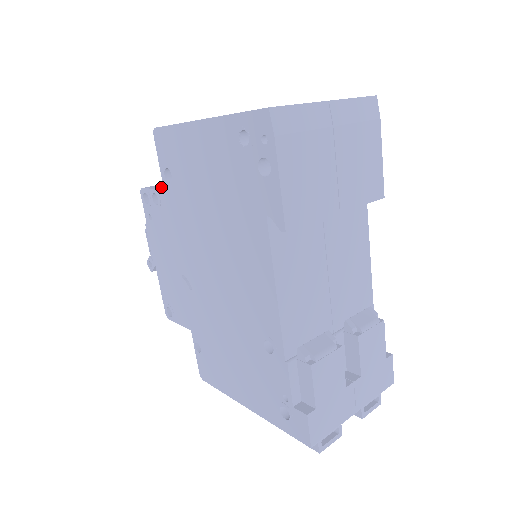
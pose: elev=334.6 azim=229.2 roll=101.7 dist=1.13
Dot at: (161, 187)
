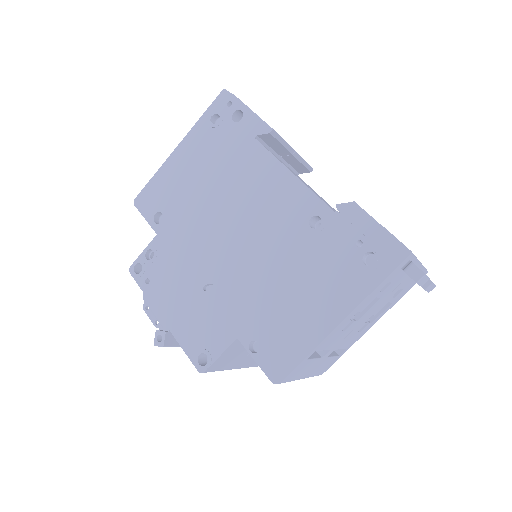
Dot at: occluded
